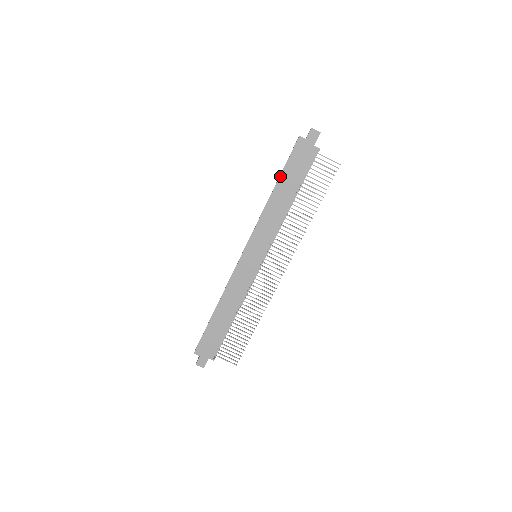
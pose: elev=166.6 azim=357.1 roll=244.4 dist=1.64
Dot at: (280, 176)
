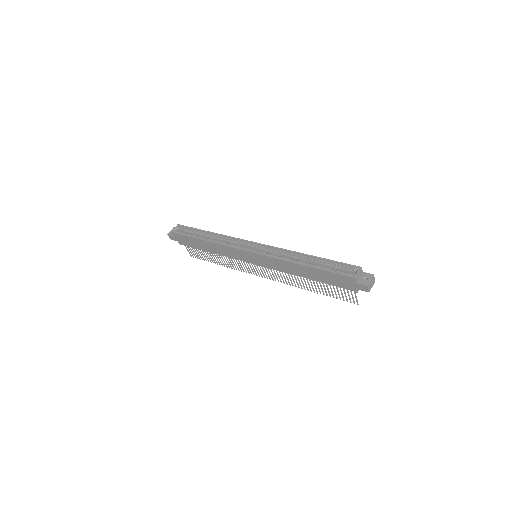
Dot at: (316, 268)
